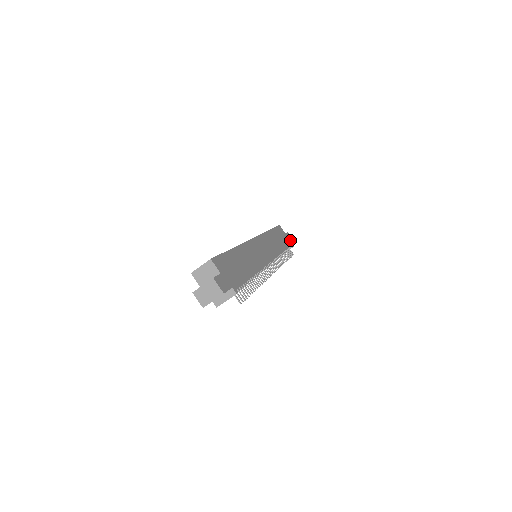
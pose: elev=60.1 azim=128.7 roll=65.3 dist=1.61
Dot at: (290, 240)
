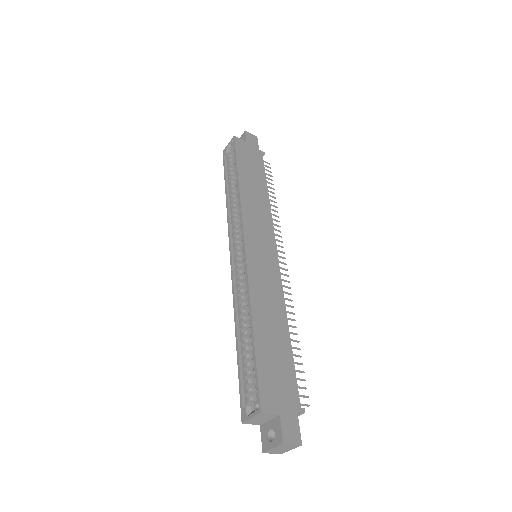
Dot at: (256, 146)
